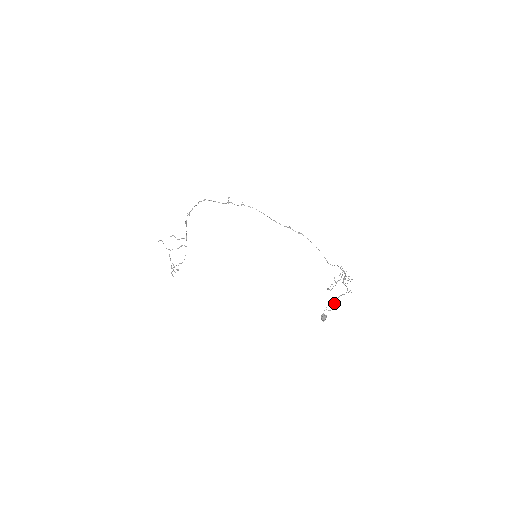
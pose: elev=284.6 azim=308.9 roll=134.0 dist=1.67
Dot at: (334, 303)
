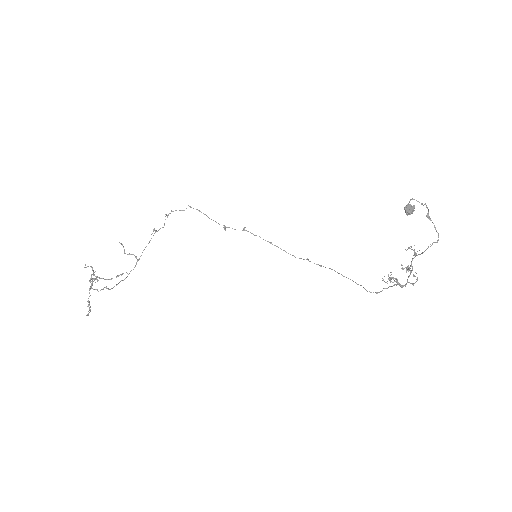
Dot at: occluded
